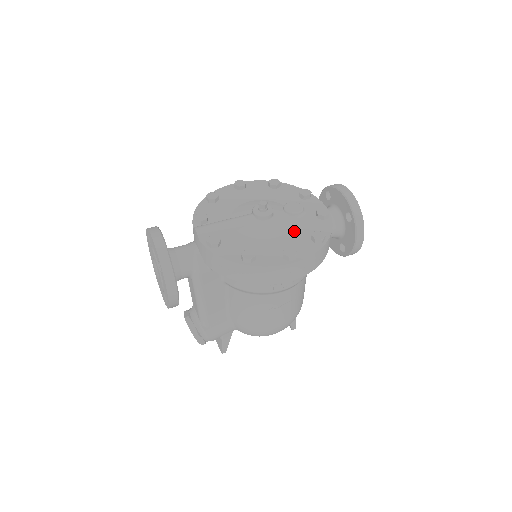
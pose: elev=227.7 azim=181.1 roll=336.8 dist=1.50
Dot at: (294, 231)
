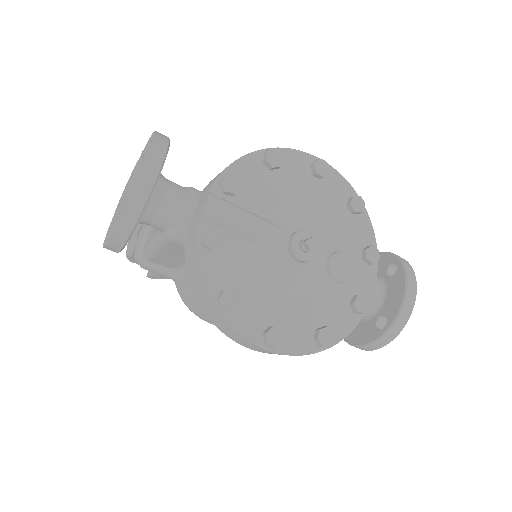
Dot at: (310, 301)
